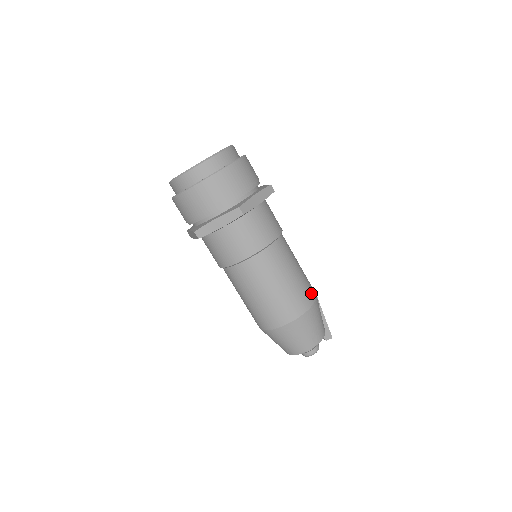
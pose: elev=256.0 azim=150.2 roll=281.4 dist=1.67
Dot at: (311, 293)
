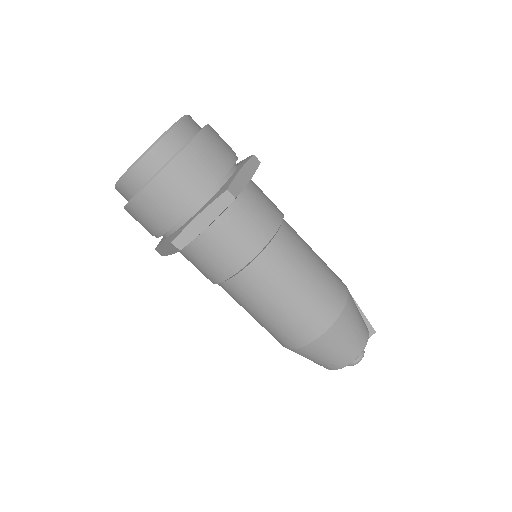
Dot at: (340, 283)
